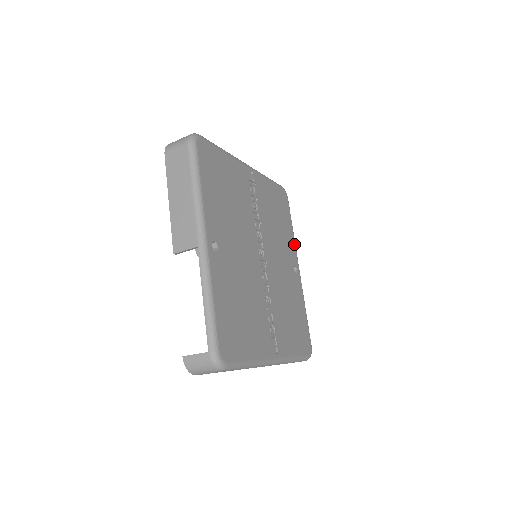
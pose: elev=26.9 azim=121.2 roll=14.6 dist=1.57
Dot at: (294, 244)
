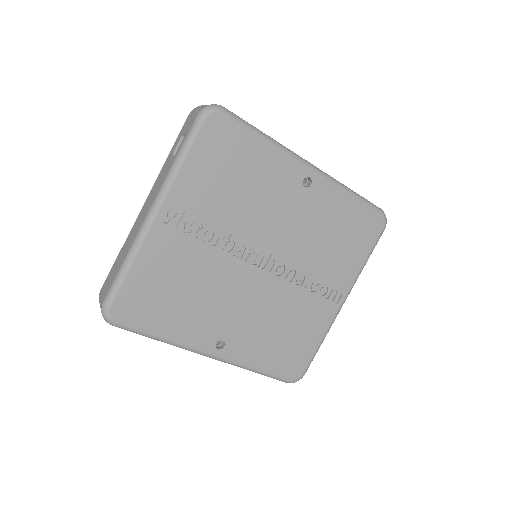
Dot at: (282, 155)
